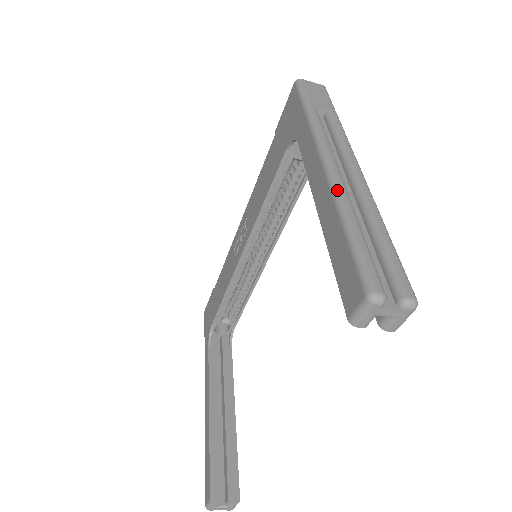
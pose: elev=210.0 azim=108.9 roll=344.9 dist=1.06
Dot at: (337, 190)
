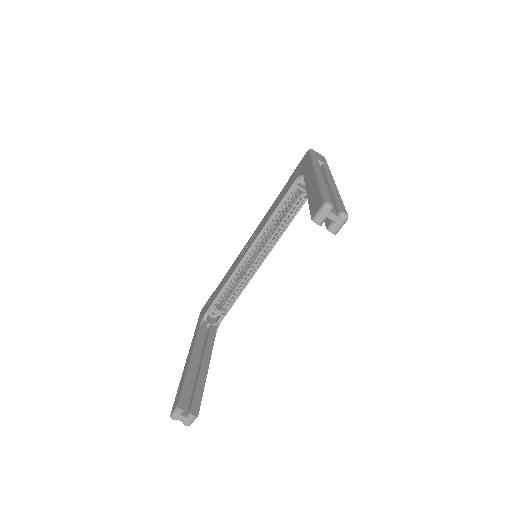
Dot at: (320, 178)
